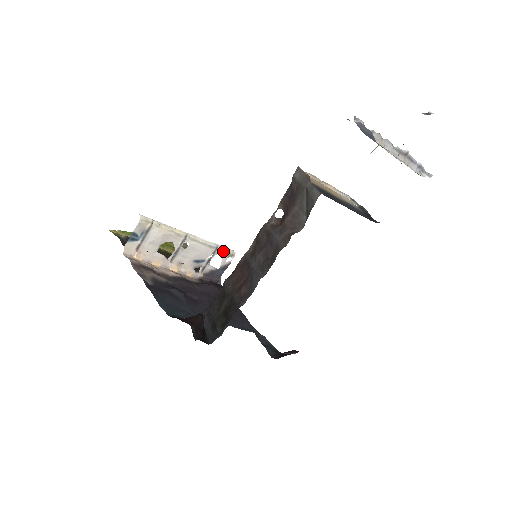
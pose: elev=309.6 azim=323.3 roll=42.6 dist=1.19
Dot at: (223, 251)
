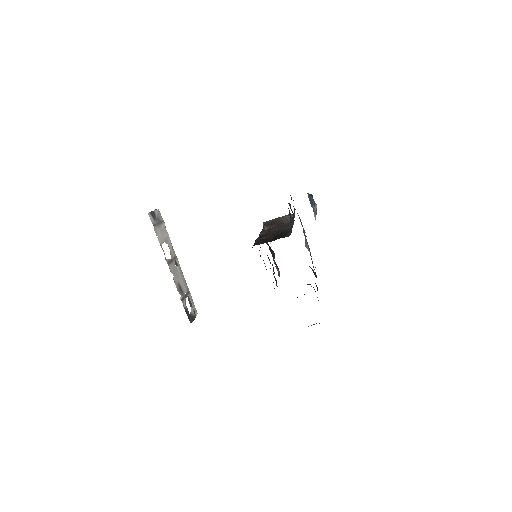
Dot at: (192, 299)
